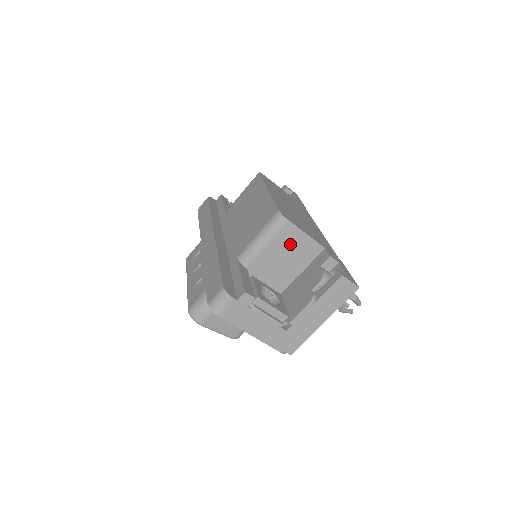
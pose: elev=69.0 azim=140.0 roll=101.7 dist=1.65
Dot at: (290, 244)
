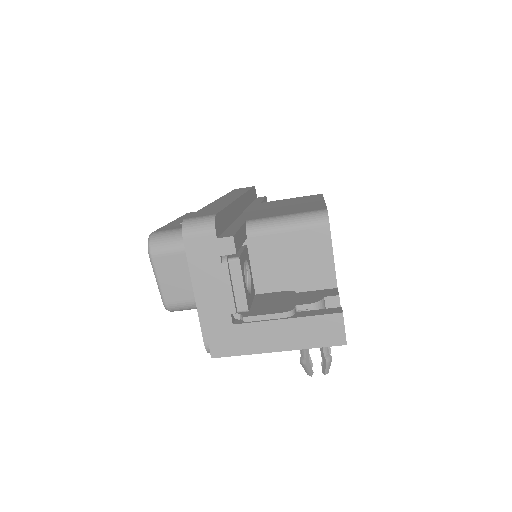
Dot at: (309, 251)
